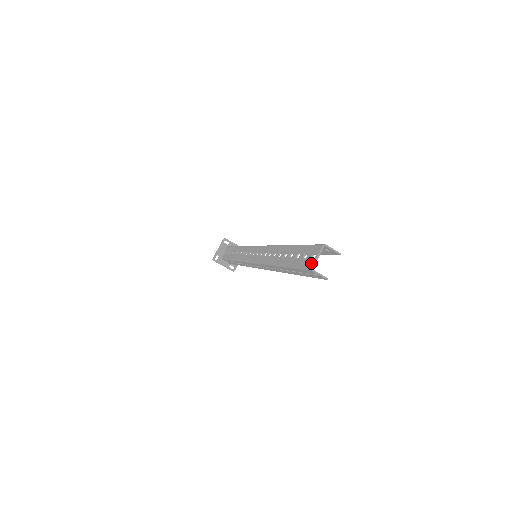
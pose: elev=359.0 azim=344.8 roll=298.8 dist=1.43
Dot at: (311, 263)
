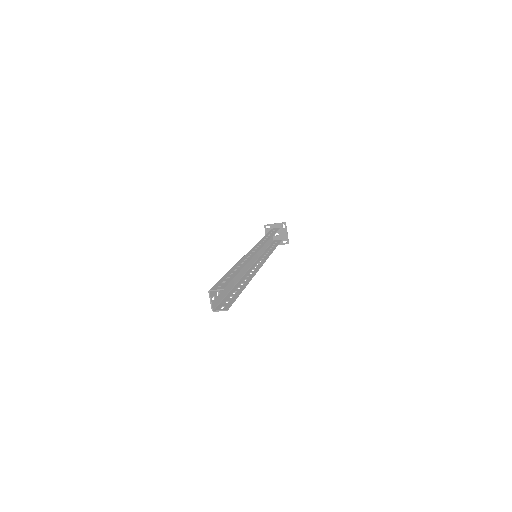
Dot at: (212, 305)
